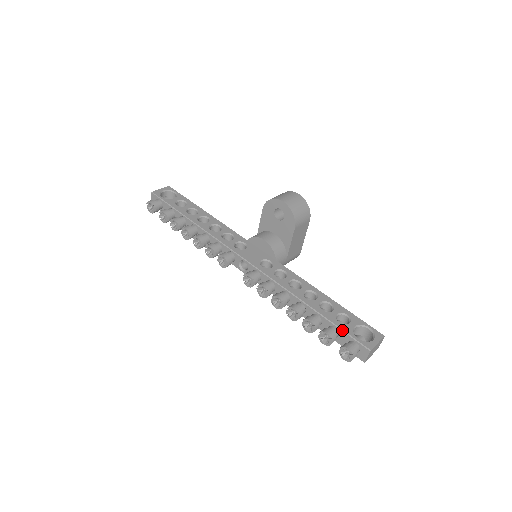
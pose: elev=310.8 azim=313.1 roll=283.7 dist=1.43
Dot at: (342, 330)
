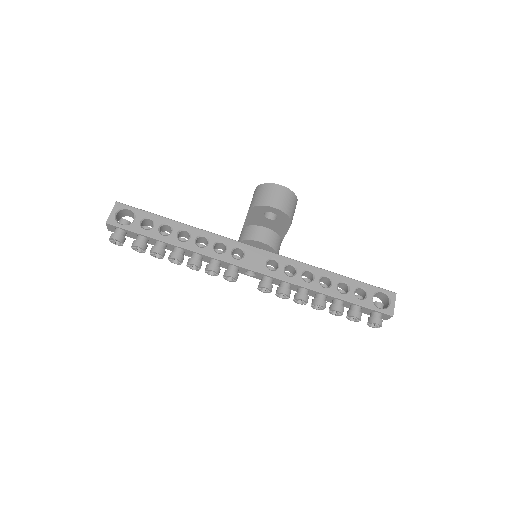
Dot at: (365, 307)
